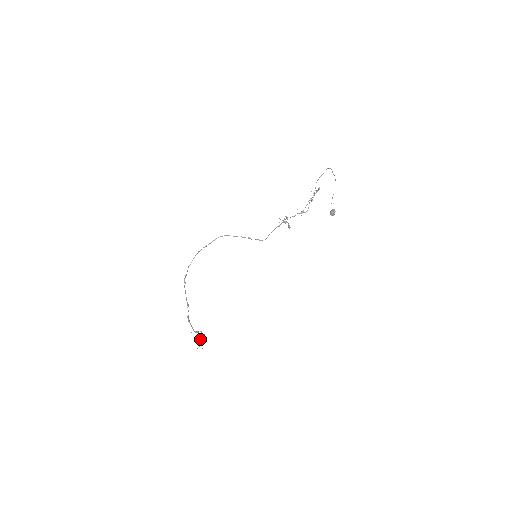
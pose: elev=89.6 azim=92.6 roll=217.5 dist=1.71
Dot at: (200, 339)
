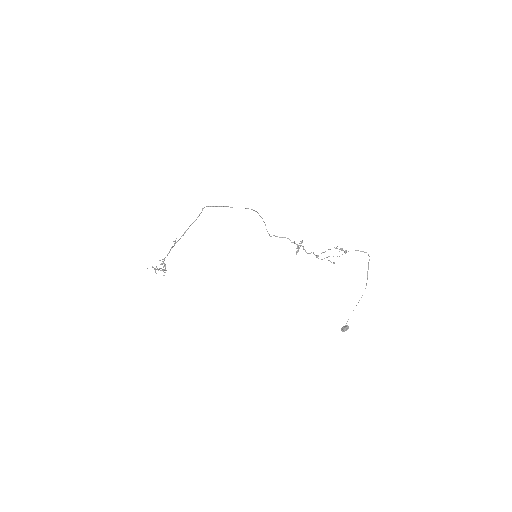
Dot at: occluded
